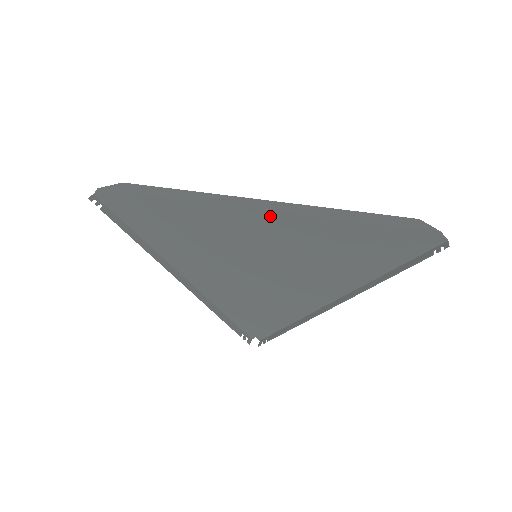
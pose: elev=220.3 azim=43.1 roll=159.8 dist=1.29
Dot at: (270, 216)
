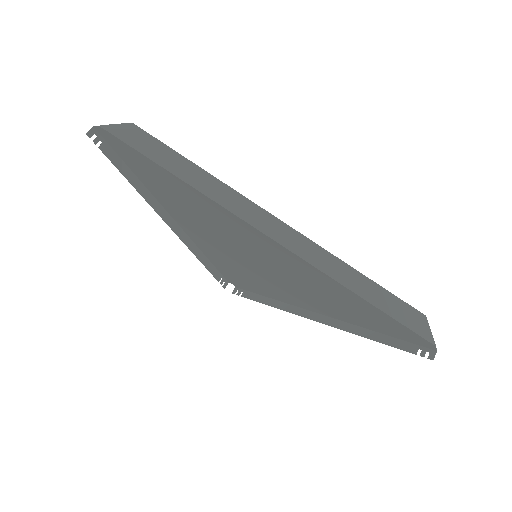
Dot at: (283, 250)
